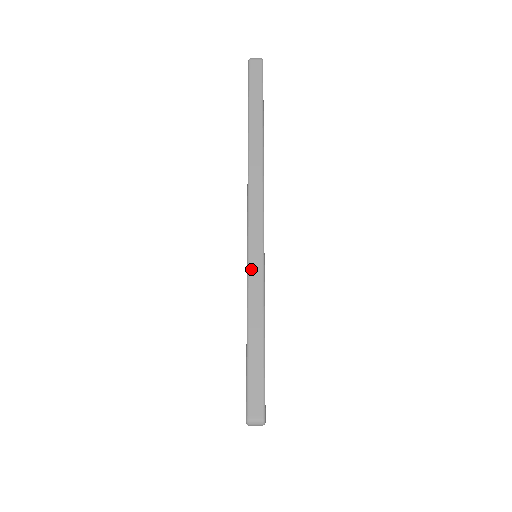
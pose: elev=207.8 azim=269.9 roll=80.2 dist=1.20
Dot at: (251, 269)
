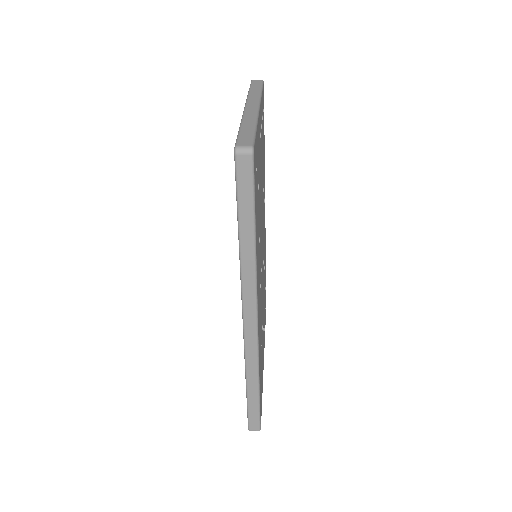
Dot at: (248, 359)
